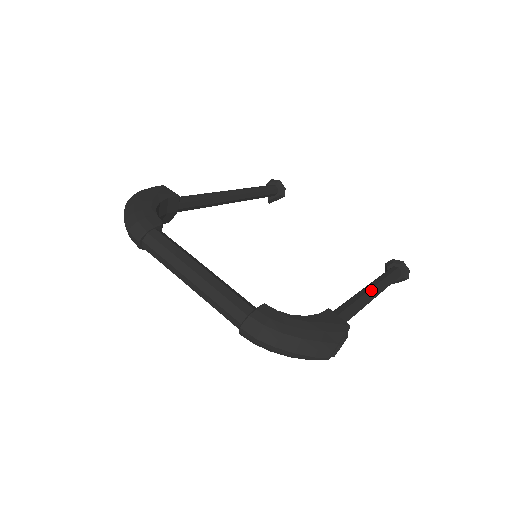
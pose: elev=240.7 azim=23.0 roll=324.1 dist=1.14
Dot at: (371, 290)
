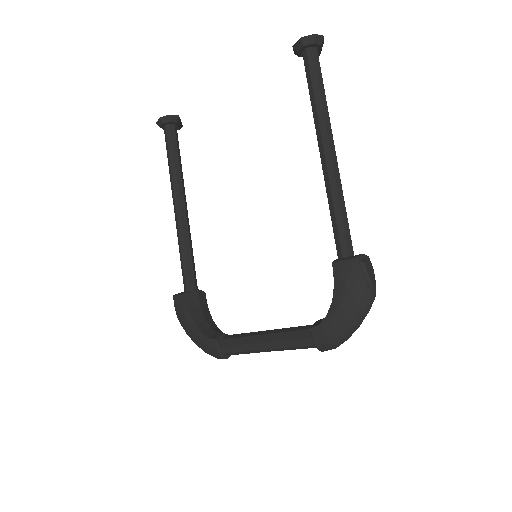
Dot at: (325, 153)
